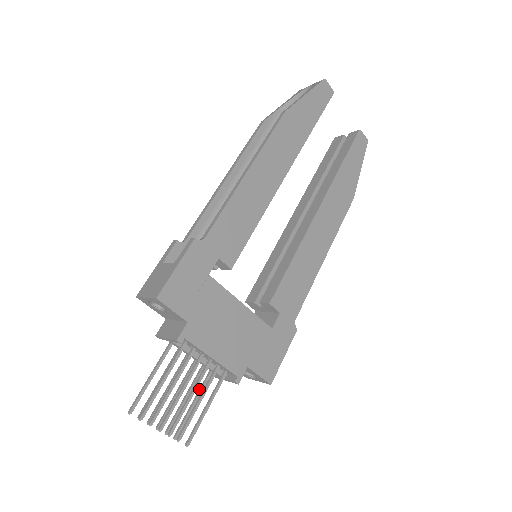
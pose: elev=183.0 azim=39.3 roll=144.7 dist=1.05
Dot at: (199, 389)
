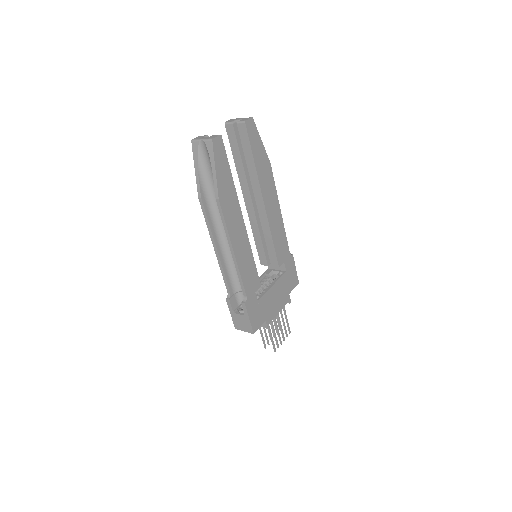
Dot at: occluded
